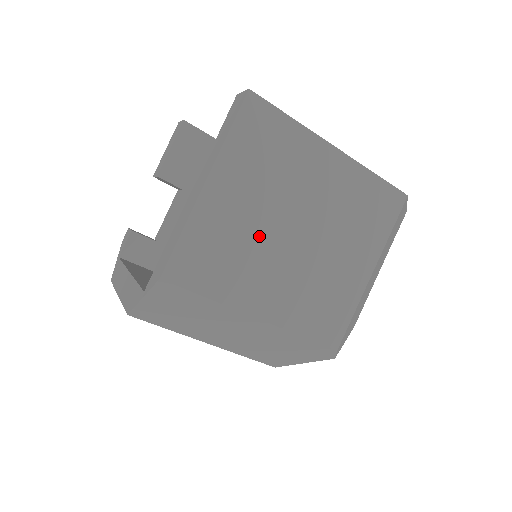
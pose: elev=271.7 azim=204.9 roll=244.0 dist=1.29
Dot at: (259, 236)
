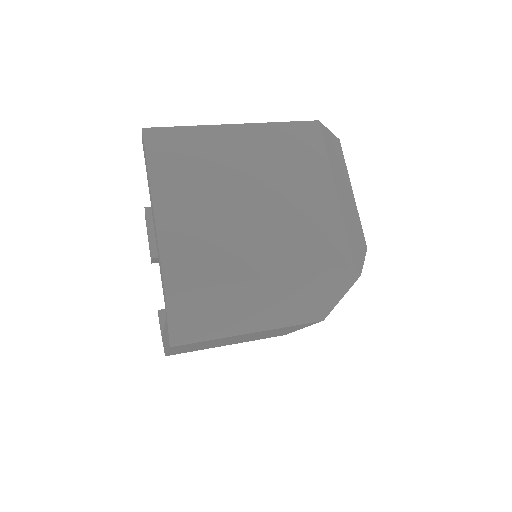
Dot at: (221, 218)
